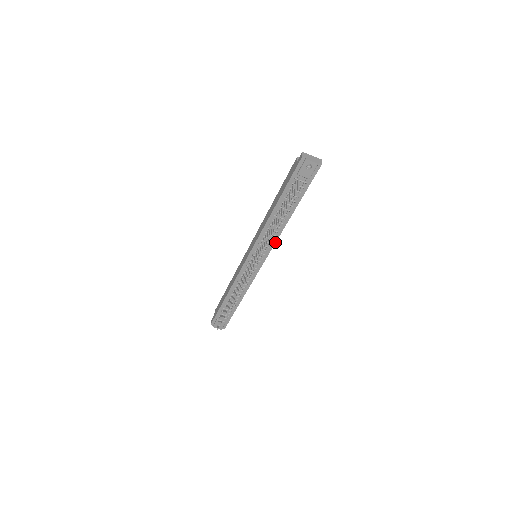
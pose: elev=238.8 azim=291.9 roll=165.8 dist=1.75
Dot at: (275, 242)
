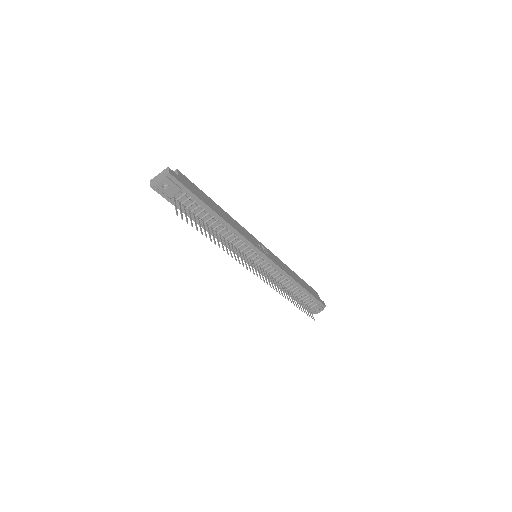
Dot at: (246, 239)
